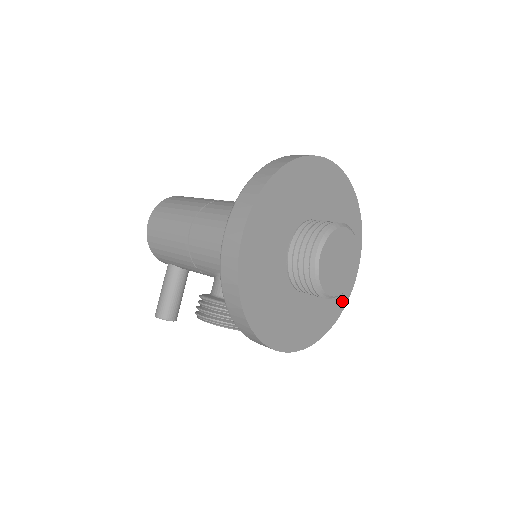
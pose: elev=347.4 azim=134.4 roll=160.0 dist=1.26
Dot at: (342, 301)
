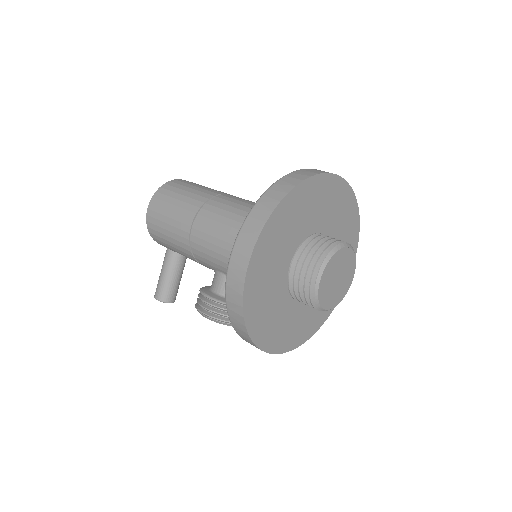
Dot at: occluded
